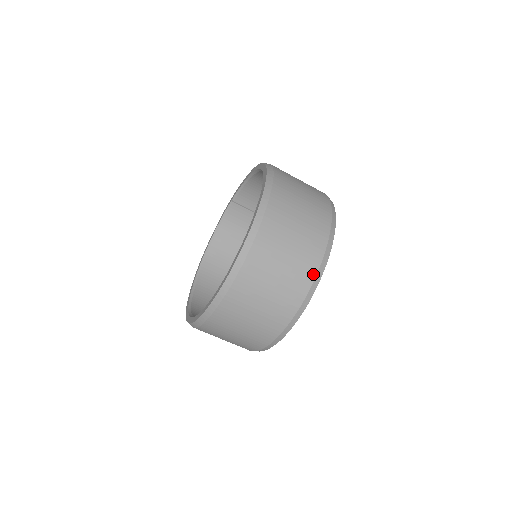
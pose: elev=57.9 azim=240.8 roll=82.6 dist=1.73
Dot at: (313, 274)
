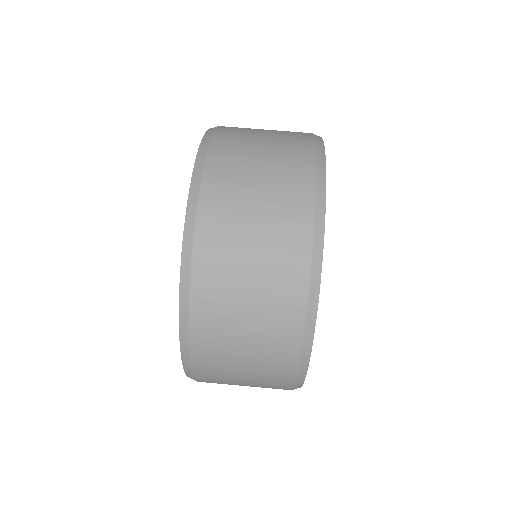
Dot at: (304, 272)
